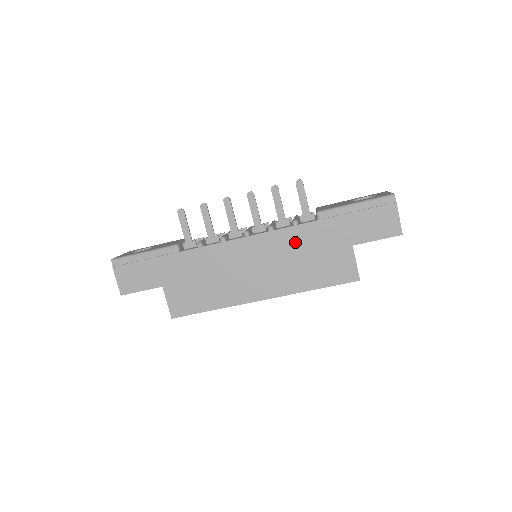
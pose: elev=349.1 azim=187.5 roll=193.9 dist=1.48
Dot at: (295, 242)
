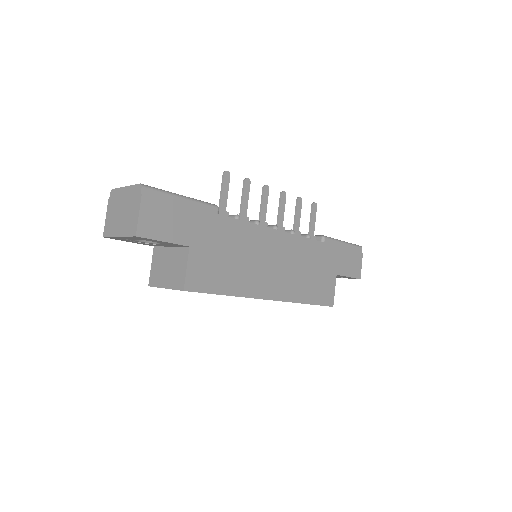
Dot at: (307, 254)
